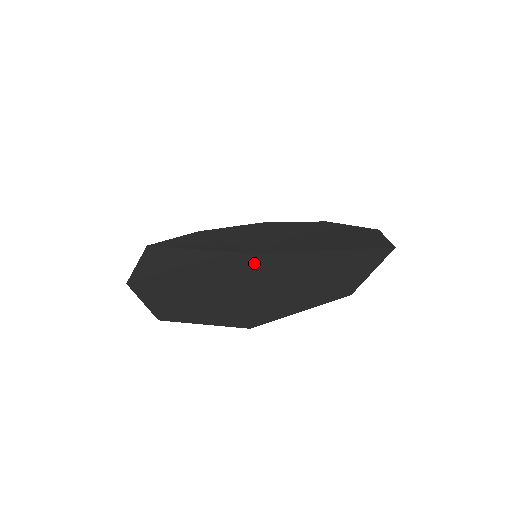
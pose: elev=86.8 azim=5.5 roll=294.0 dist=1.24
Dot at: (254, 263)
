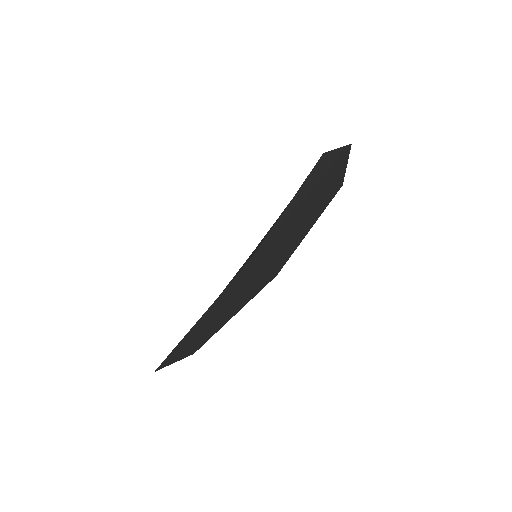
Dot at: (264, 247)
